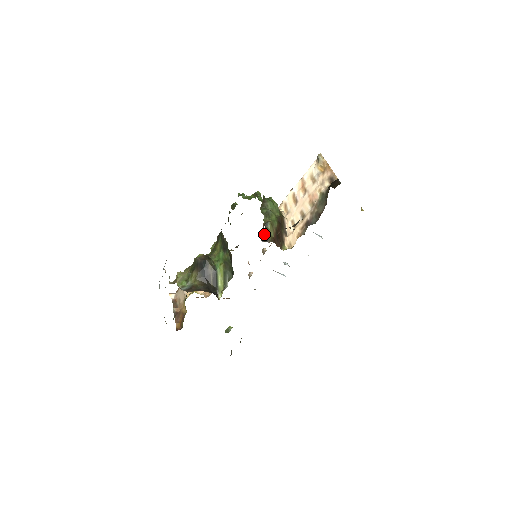
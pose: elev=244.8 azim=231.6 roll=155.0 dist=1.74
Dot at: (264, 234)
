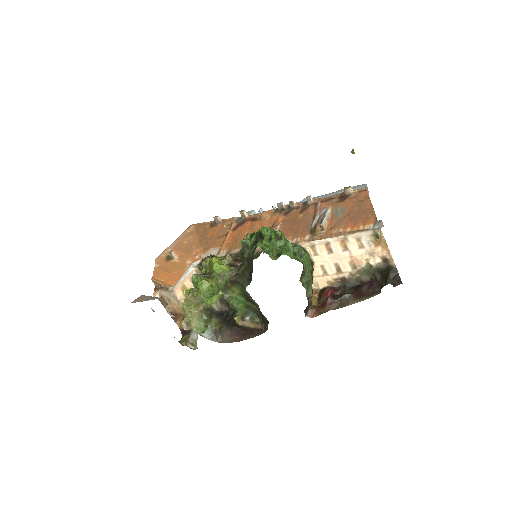
Dot at: (307, 308)
